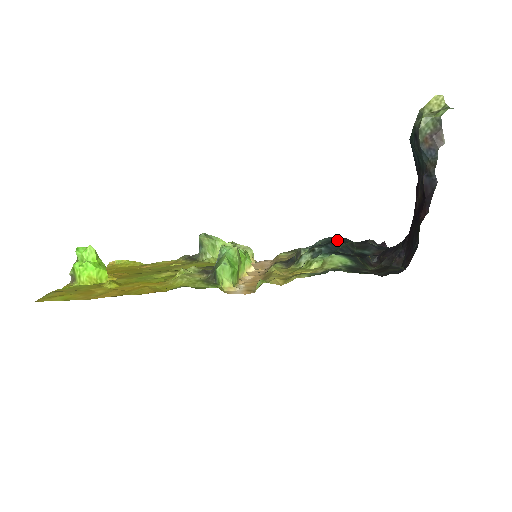
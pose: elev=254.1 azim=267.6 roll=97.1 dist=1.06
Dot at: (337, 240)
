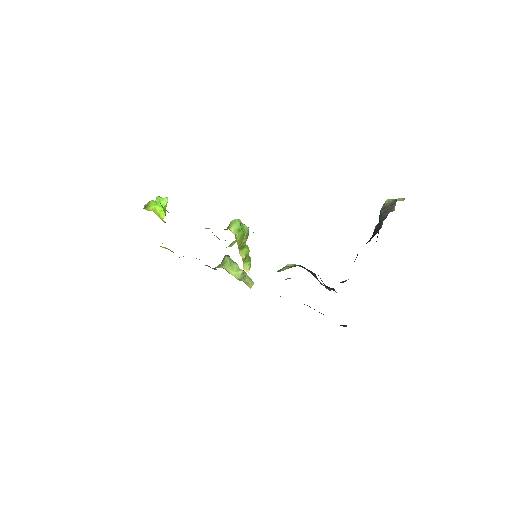
Dot at: occluded
